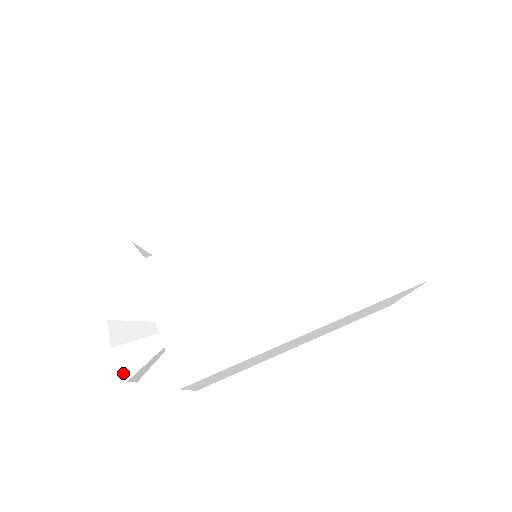
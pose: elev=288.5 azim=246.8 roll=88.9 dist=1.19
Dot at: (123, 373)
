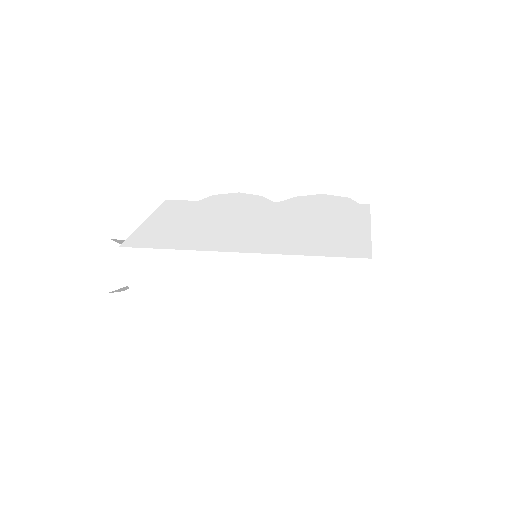
Dot at: (102, 259)
